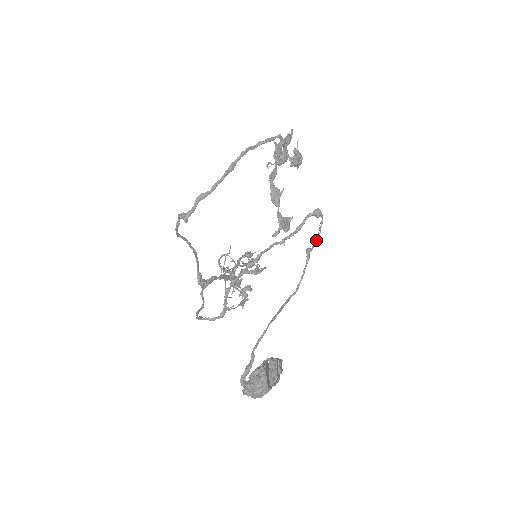
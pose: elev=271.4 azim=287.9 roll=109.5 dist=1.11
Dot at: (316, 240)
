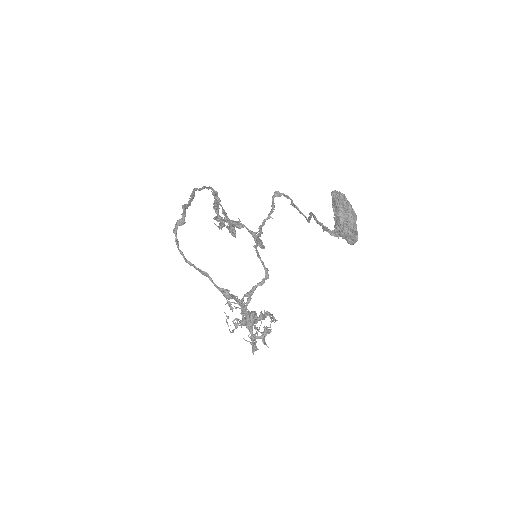
Dot at: (292, 201)
